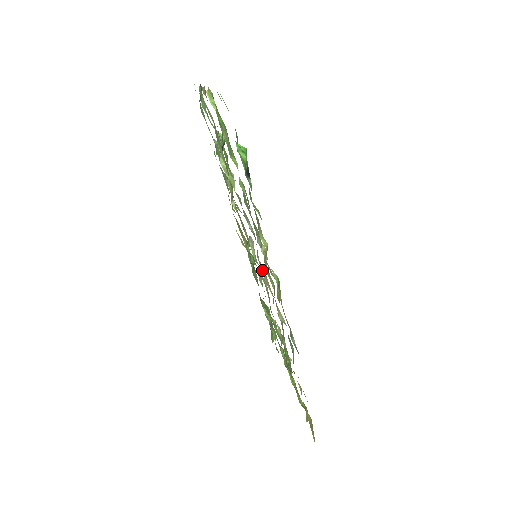
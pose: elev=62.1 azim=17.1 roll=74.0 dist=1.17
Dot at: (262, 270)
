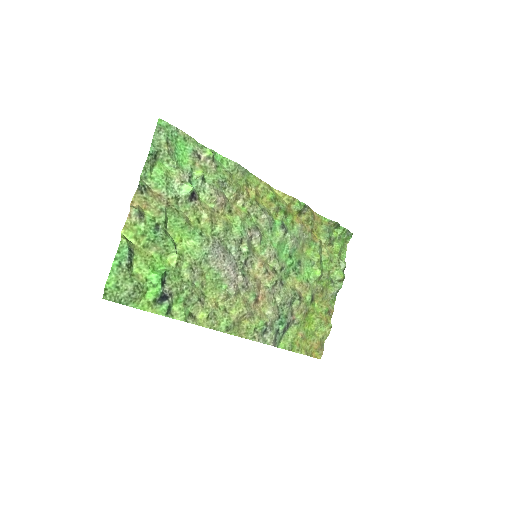
Dot at: (257, 272)
